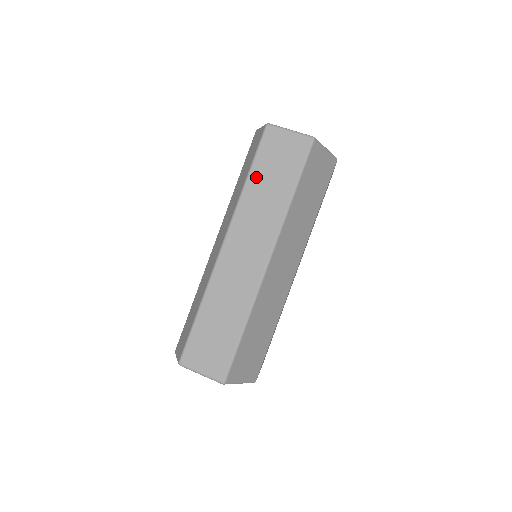
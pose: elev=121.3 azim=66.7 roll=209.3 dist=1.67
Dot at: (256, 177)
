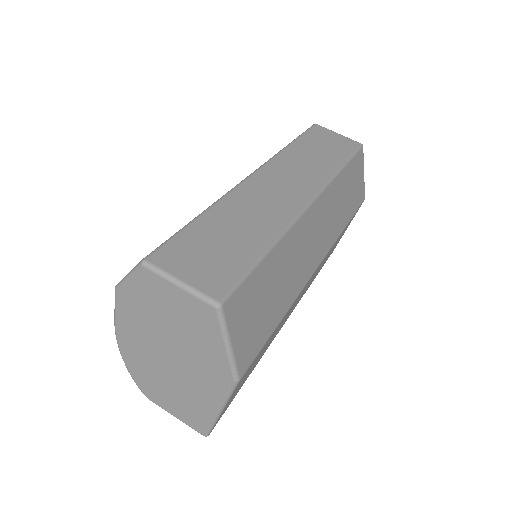
Dot at: (302, 145)
